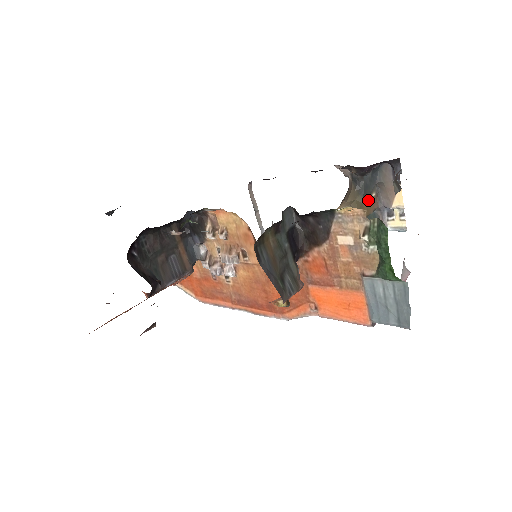
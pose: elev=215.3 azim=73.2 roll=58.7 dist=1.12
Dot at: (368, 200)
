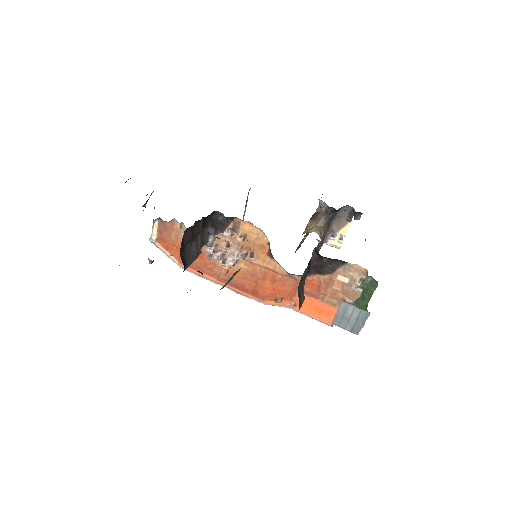
Dot at: (328, 227)
